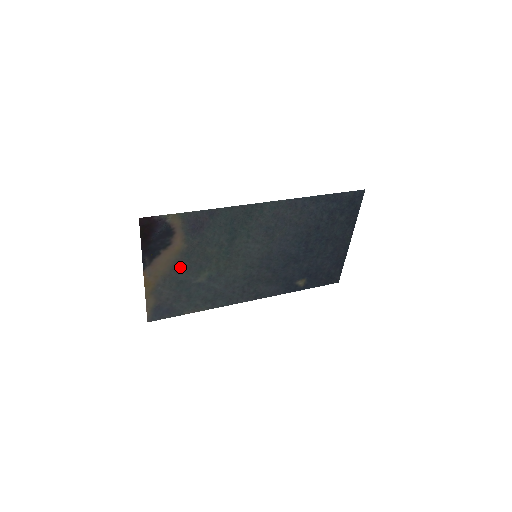
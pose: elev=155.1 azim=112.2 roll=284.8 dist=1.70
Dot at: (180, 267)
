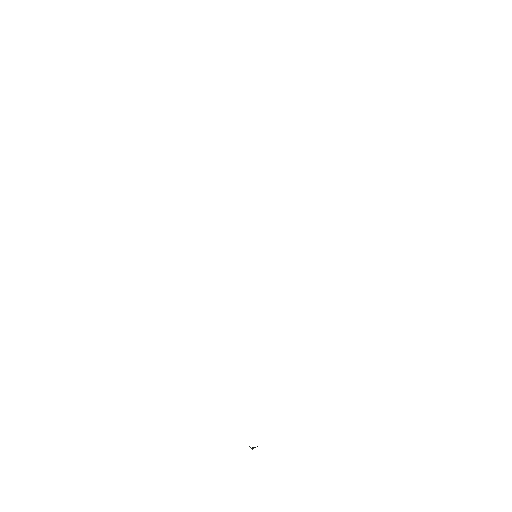
Dot at: occluded
